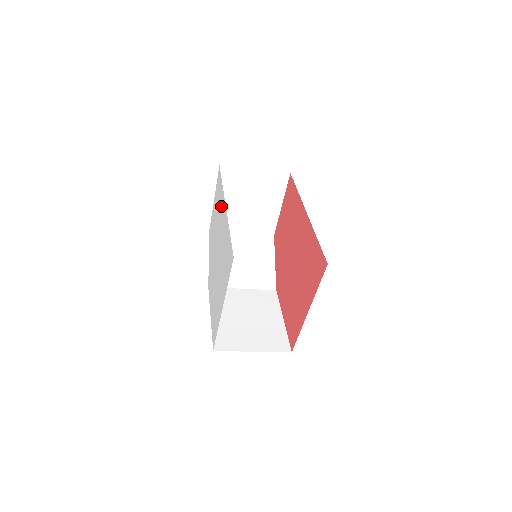
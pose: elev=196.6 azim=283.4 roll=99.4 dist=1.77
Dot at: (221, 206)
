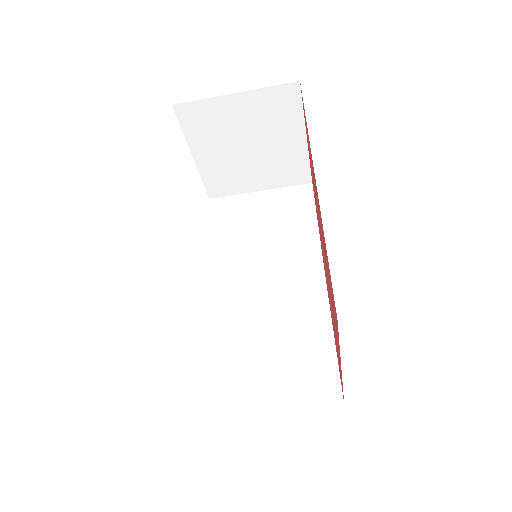
Dot at: occluded
